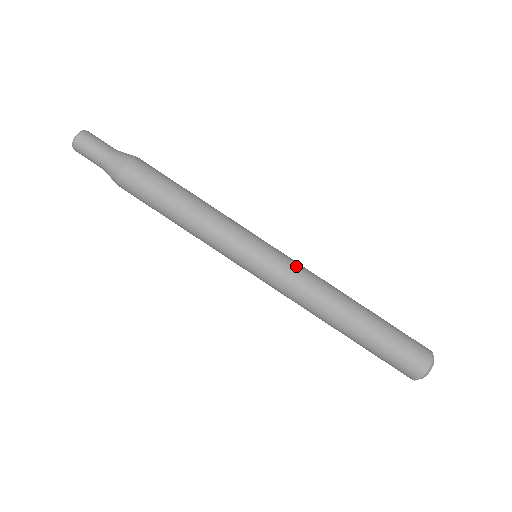
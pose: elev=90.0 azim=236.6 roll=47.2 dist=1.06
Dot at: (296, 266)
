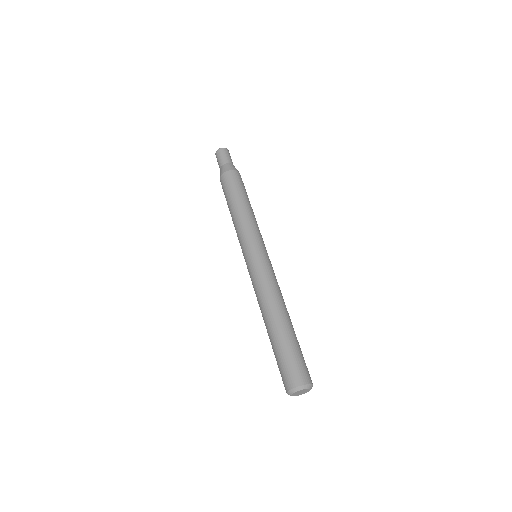
Dot at: (262, 273)
